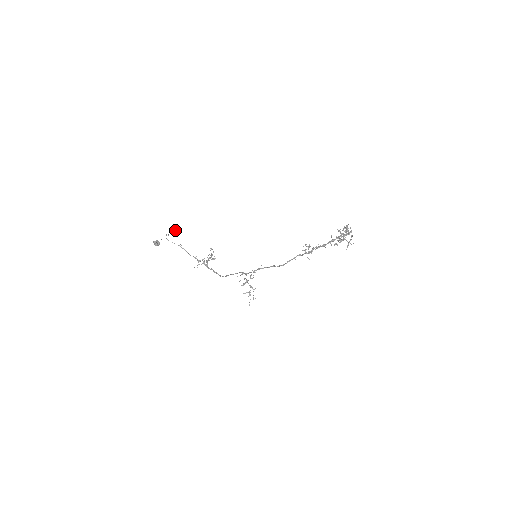
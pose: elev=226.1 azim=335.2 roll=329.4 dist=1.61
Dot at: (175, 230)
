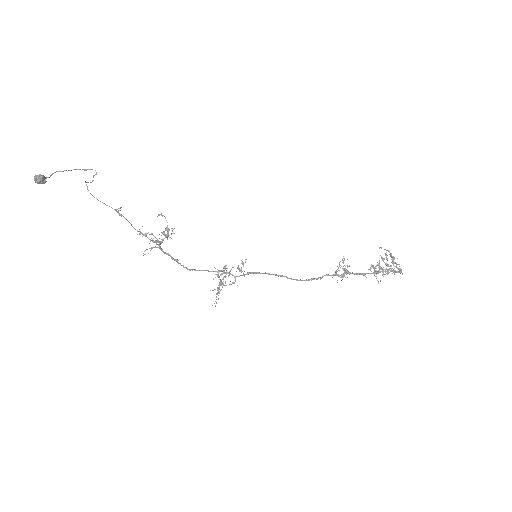
Dot at: occluded
